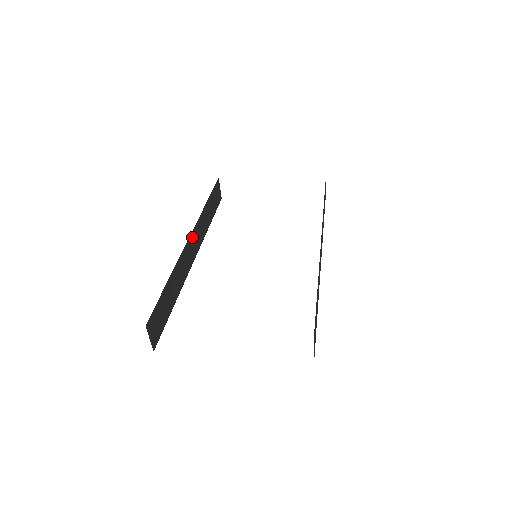
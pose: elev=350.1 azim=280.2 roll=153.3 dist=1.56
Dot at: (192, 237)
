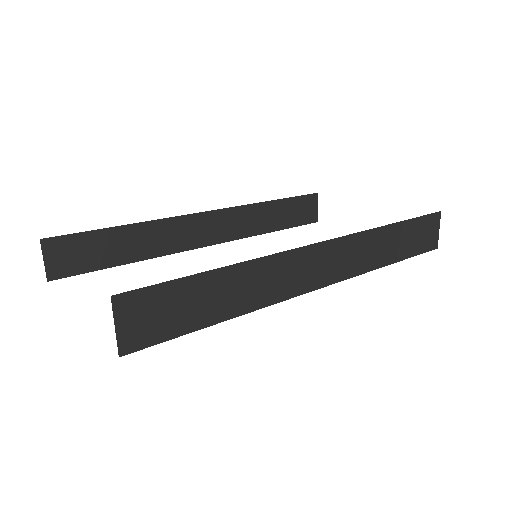
Dot at: (212, 217)
